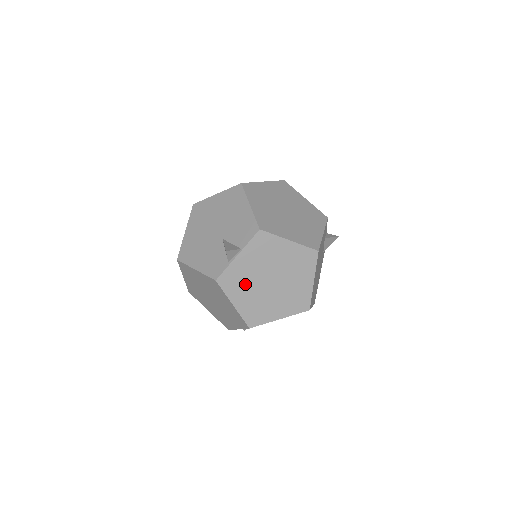
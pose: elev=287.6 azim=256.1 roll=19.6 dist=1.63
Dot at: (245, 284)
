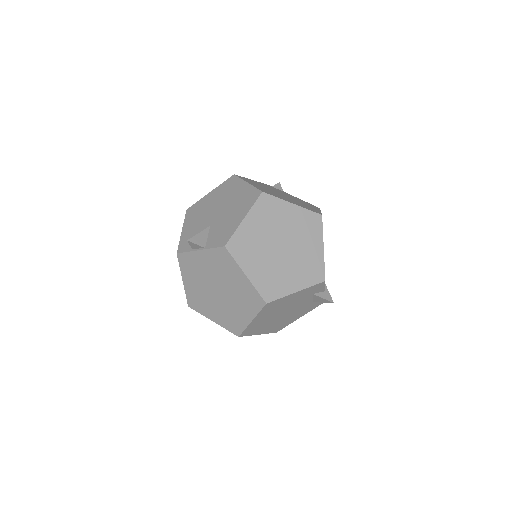
Dot at: (197, 275)
